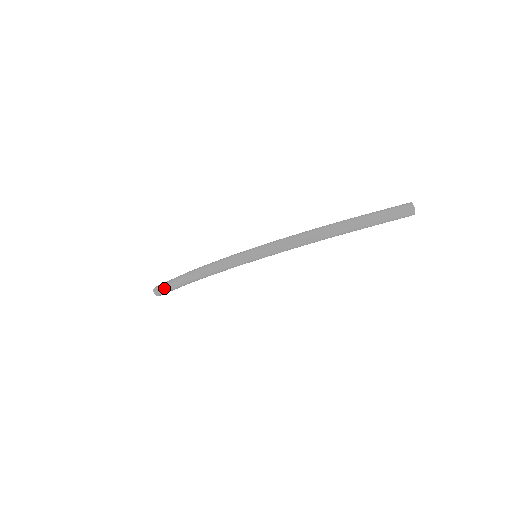
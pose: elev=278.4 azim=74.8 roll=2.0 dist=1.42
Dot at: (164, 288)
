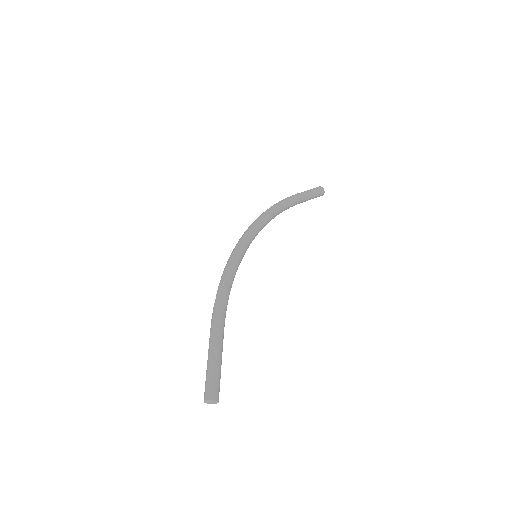
Dot at: (208, 366)
